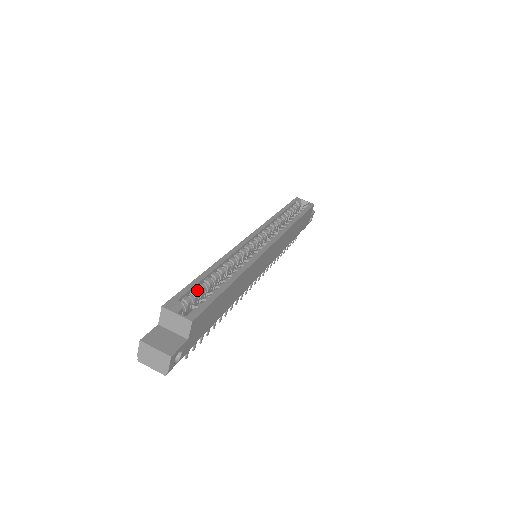
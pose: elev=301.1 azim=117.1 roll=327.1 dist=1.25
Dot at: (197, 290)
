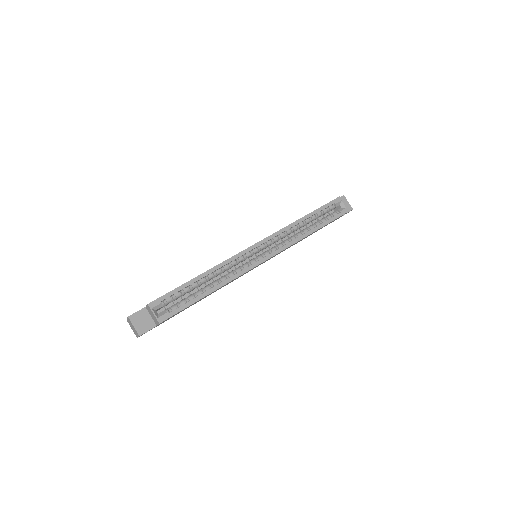
Dot at: (181, 292)
